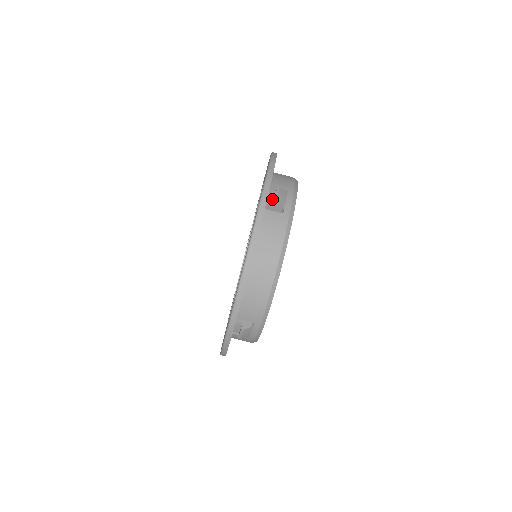
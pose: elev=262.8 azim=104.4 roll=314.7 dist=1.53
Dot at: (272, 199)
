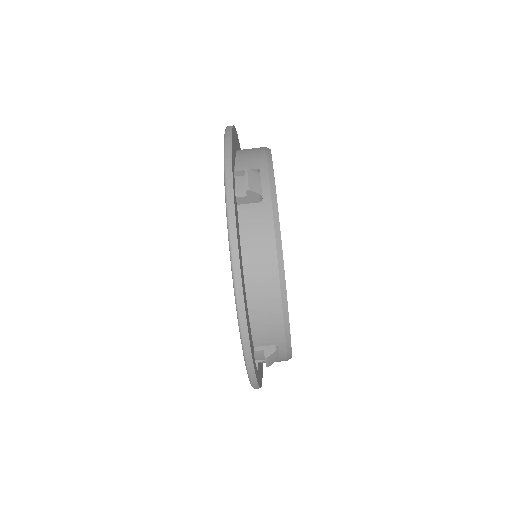
Dot at: (243, 188)
